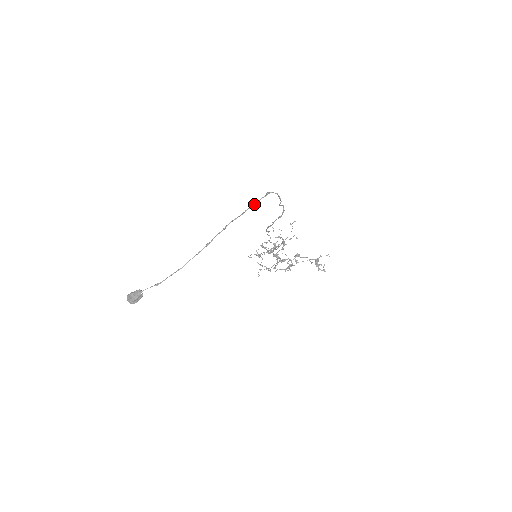
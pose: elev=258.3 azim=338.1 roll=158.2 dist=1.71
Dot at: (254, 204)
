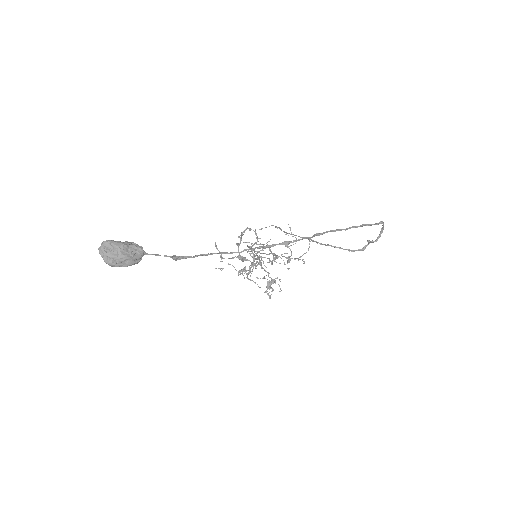
Dot at: (363, 225)
